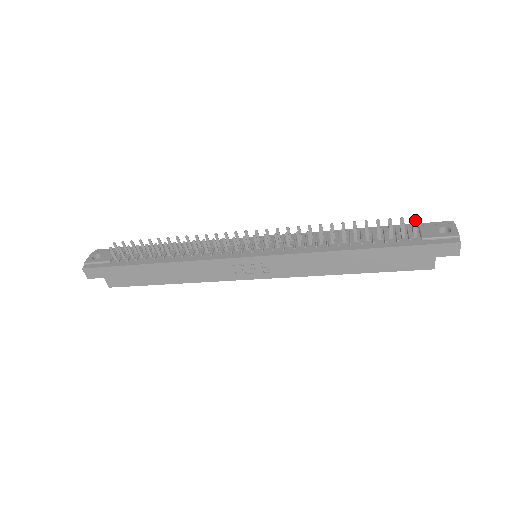
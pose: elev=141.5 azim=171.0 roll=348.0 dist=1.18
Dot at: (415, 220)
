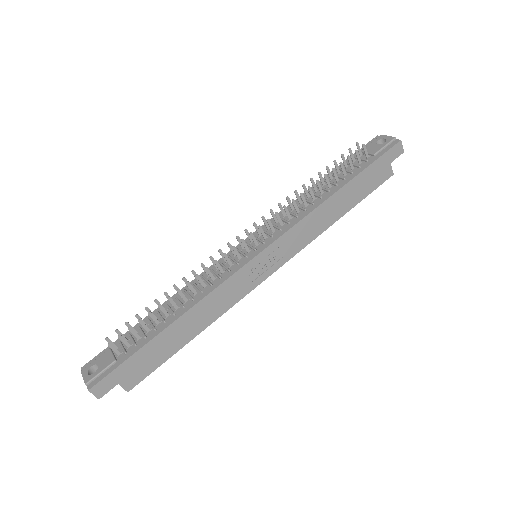
Dot at: occluded
